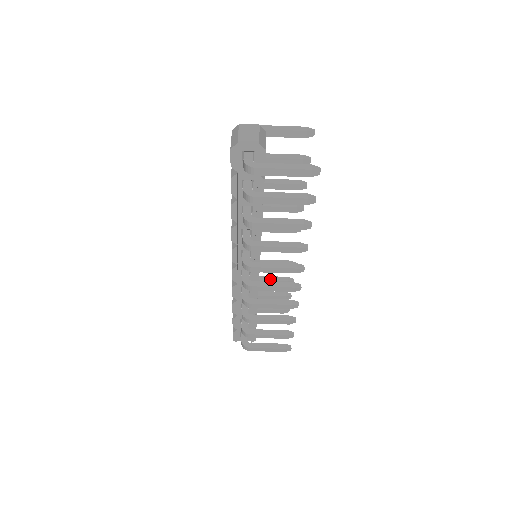
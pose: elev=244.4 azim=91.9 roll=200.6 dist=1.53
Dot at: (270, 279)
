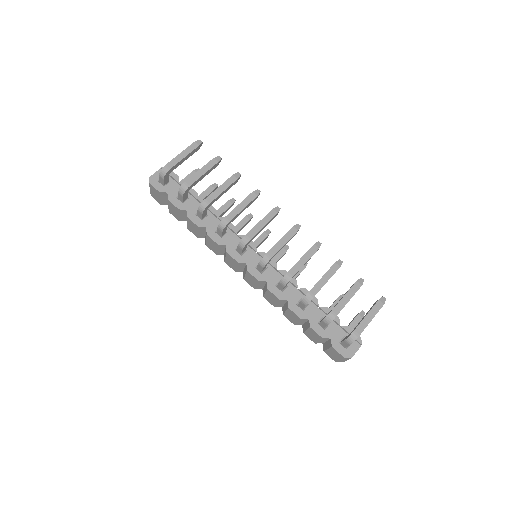
Dot at: occluded
